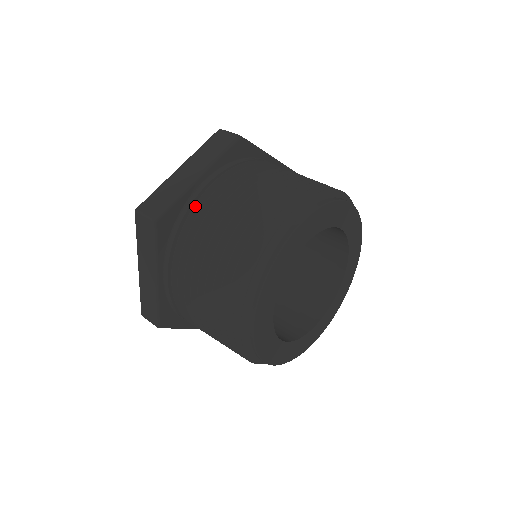
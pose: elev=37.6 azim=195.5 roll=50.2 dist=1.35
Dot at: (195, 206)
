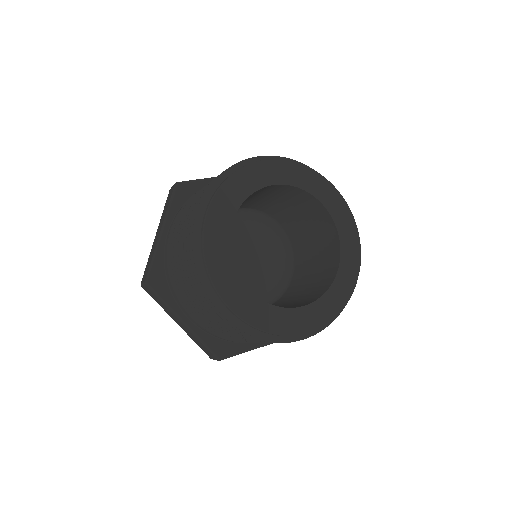
Dot at: (167, 253)
